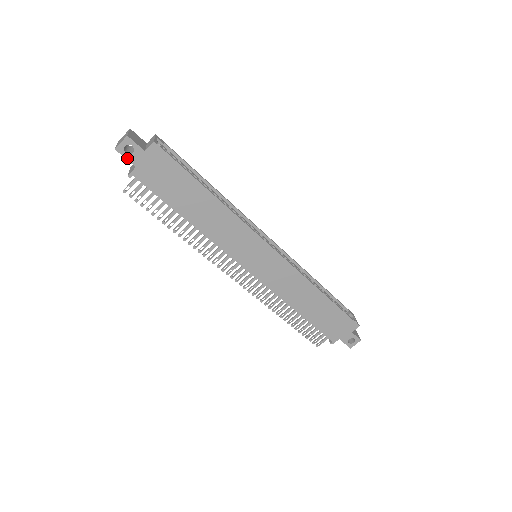
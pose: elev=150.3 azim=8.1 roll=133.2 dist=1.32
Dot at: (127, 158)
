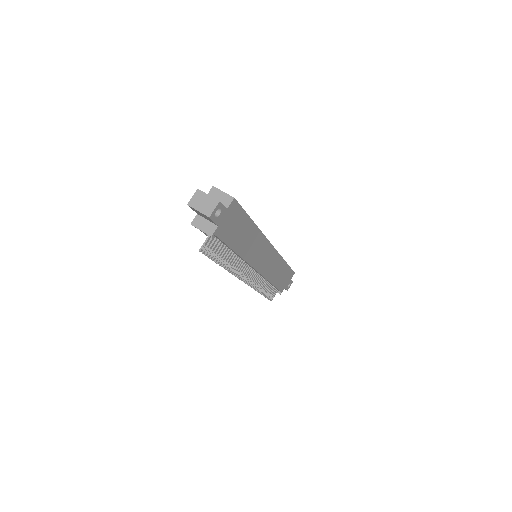
Dot at: (215, 221)
